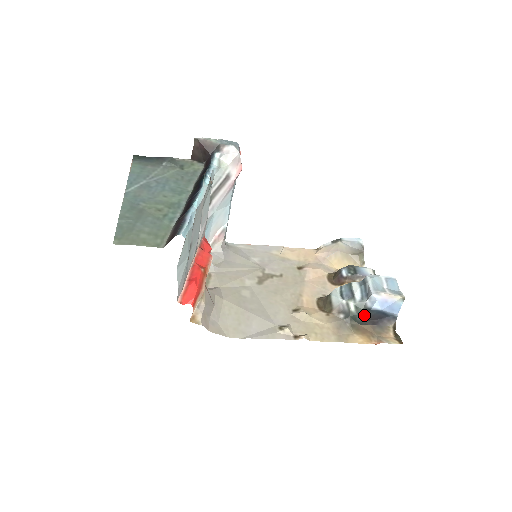
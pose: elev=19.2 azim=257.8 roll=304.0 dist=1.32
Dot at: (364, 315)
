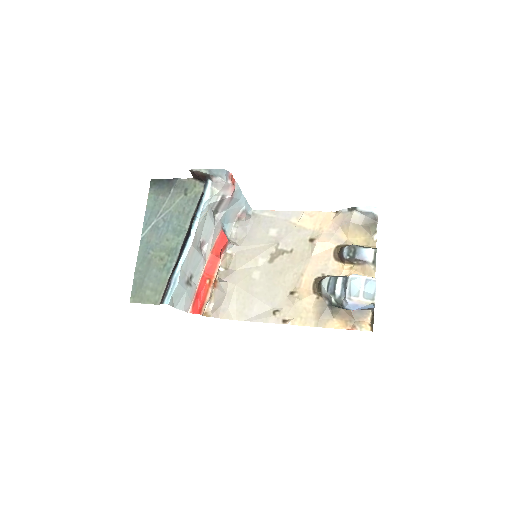
Dot at: (342, 308)
